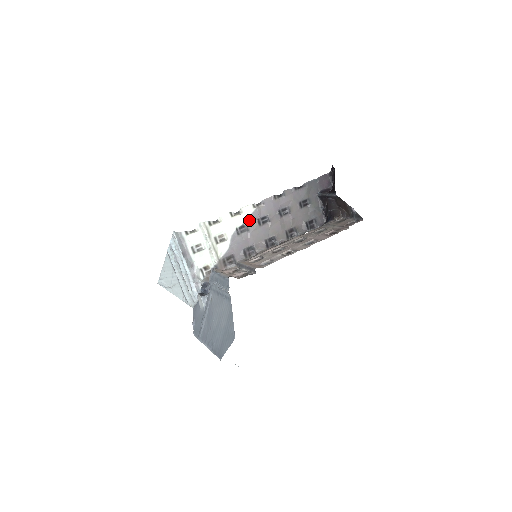
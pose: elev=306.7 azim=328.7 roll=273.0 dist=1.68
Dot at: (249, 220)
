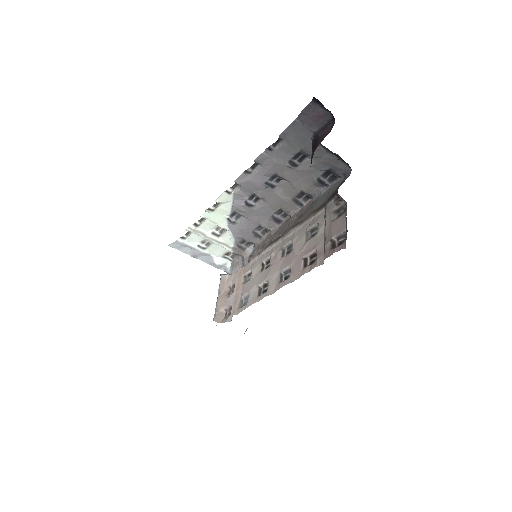
Dot at: (235, 207)
